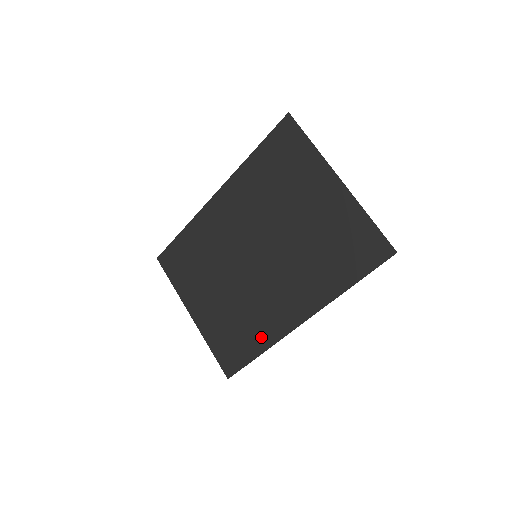
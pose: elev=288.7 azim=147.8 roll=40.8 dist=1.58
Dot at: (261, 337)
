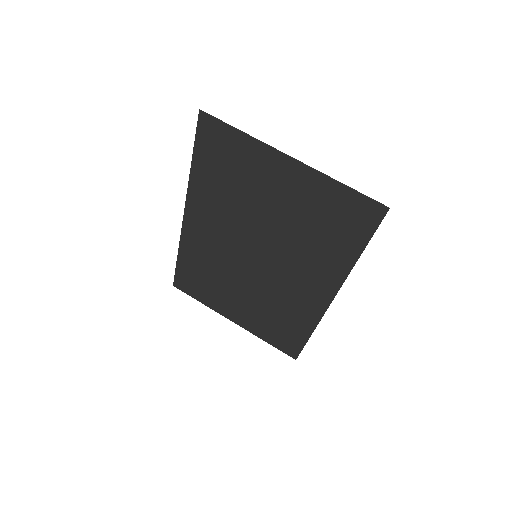
Dot at: (303, 321)
